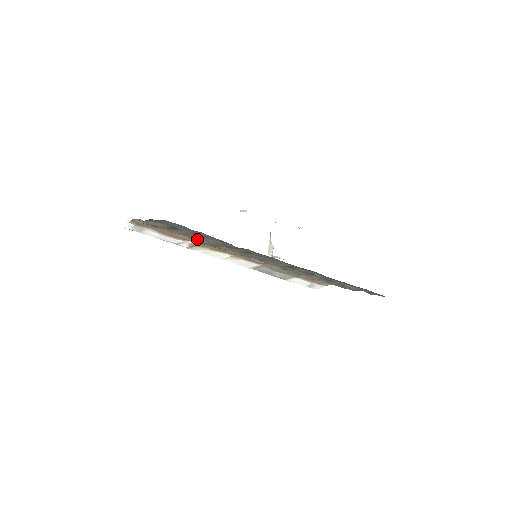
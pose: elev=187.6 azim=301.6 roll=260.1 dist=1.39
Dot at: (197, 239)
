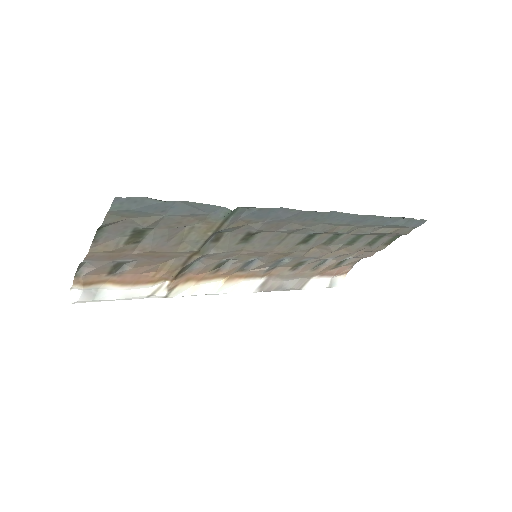
Dot at: (174, 249)
